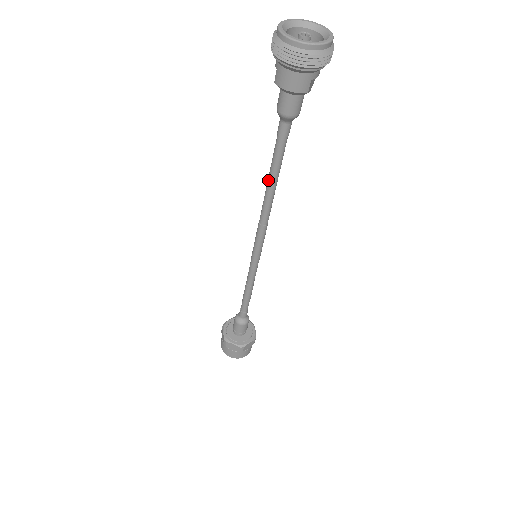
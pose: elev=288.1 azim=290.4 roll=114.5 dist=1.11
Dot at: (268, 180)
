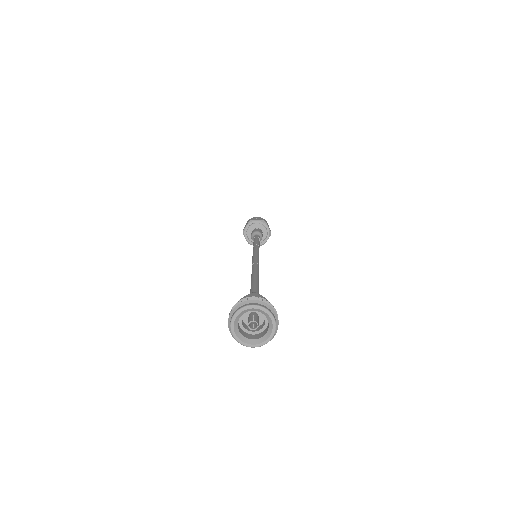
Dot at: occluded
